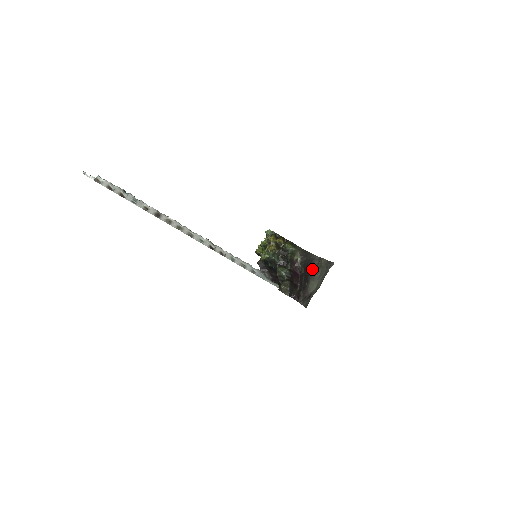
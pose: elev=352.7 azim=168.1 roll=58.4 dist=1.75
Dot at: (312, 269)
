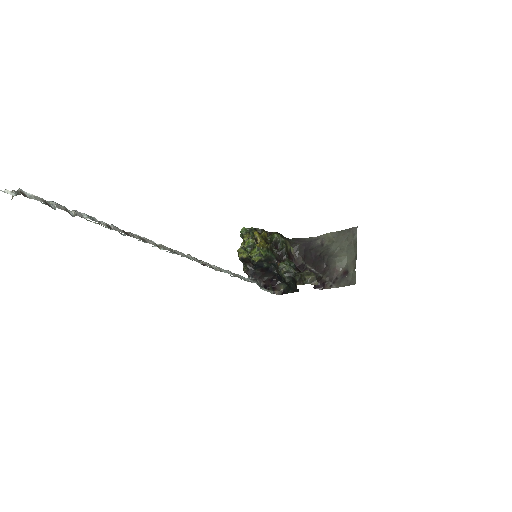
Dot at: (319, 250)
